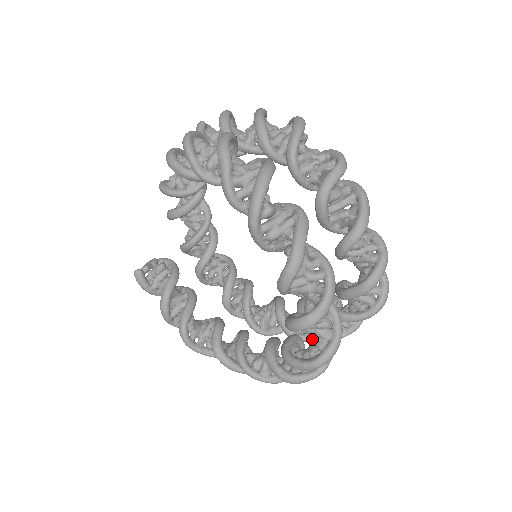
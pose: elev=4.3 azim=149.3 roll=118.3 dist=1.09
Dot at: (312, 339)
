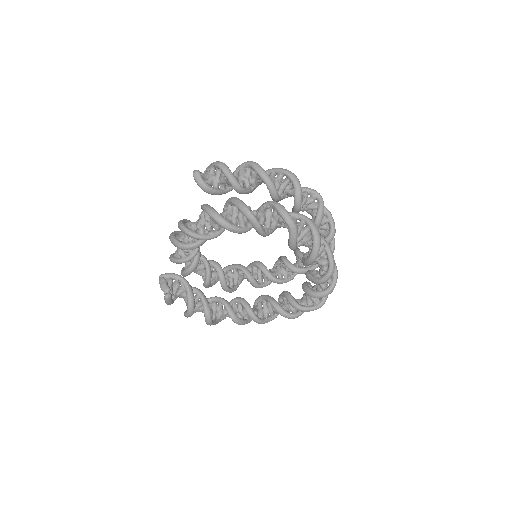
Dot at: occluded
